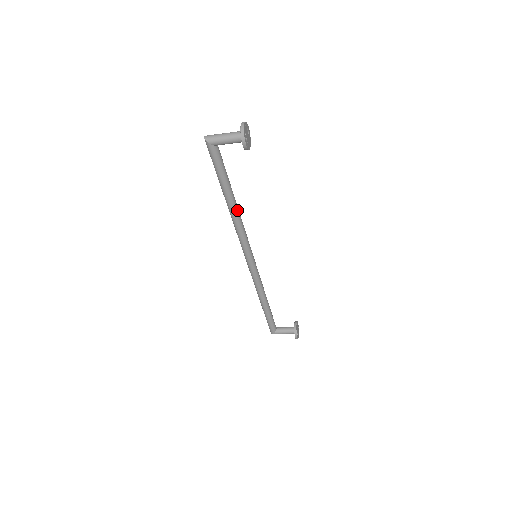
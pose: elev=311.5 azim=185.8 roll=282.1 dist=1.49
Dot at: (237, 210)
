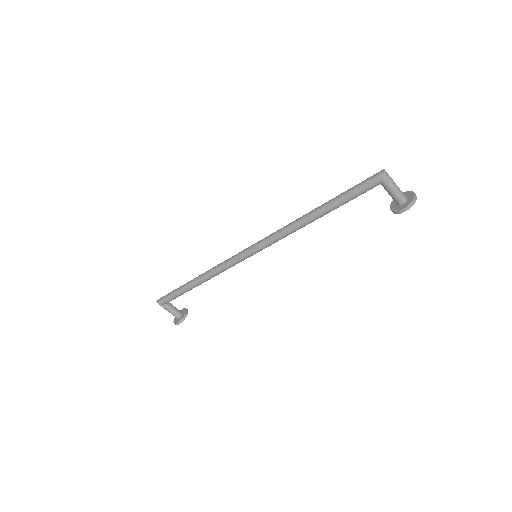
Dot at: occluded
